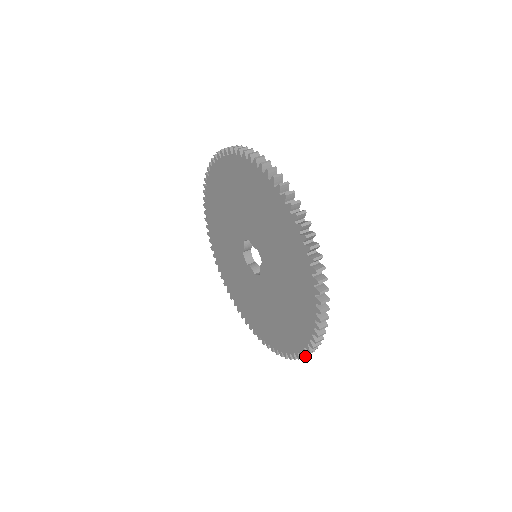
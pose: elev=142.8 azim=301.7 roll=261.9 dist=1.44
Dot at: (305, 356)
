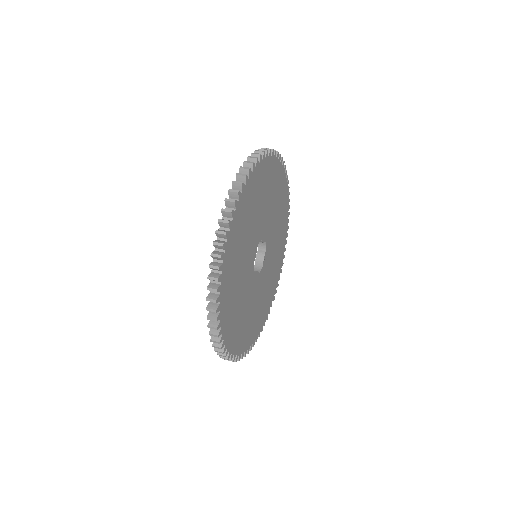
Dot at: (209, 298)
